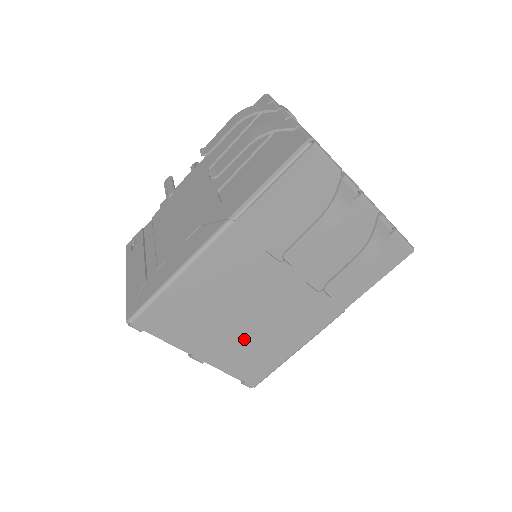
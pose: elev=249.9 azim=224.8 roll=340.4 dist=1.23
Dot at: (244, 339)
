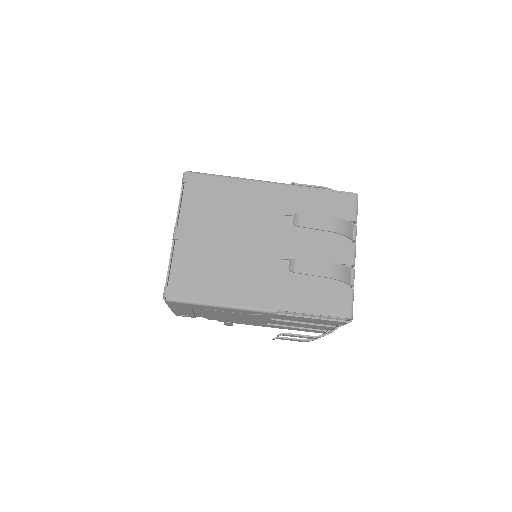
Dot at: (211, 253)
